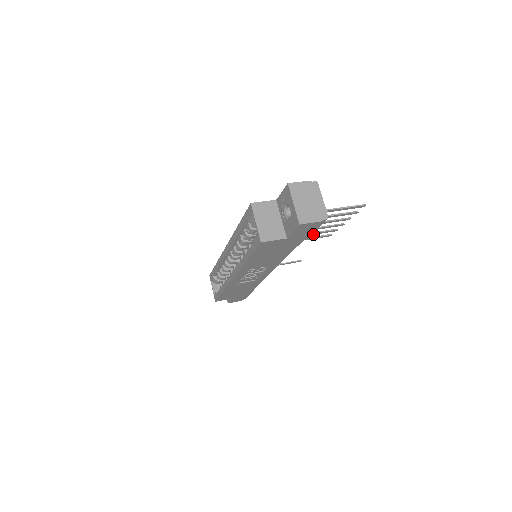
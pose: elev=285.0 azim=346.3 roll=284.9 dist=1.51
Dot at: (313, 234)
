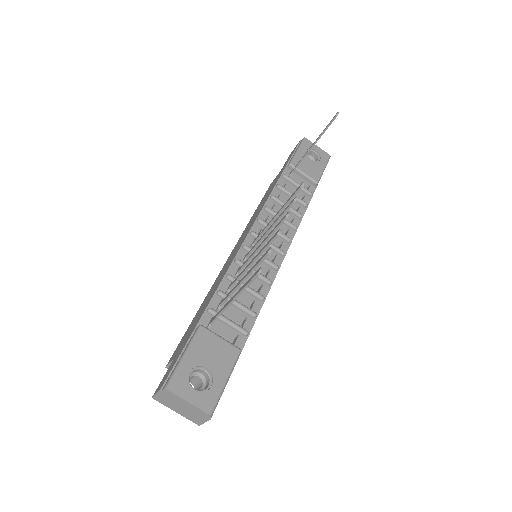
Dot at: (275, 222)
